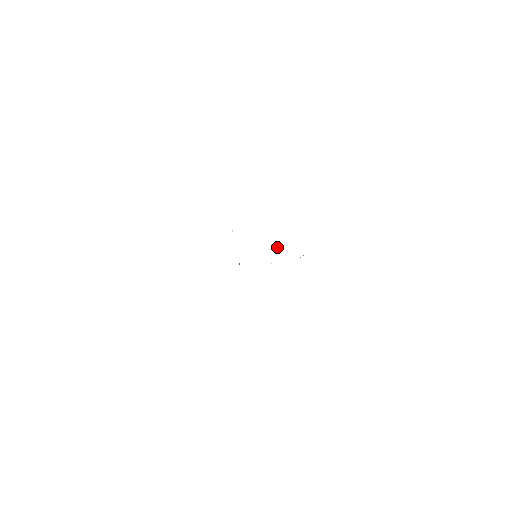
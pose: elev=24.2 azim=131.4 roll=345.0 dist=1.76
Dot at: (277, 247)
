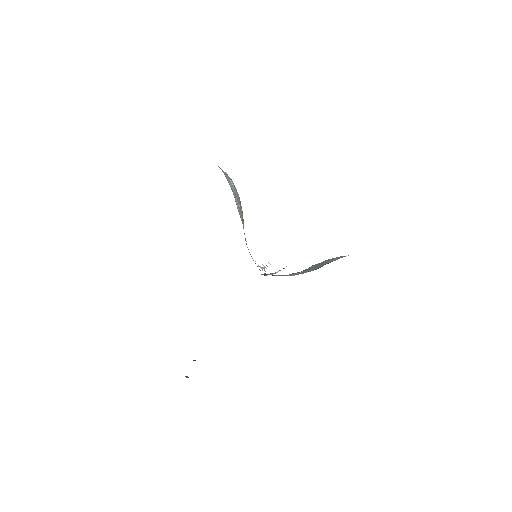
Dot at: (276, 272)
